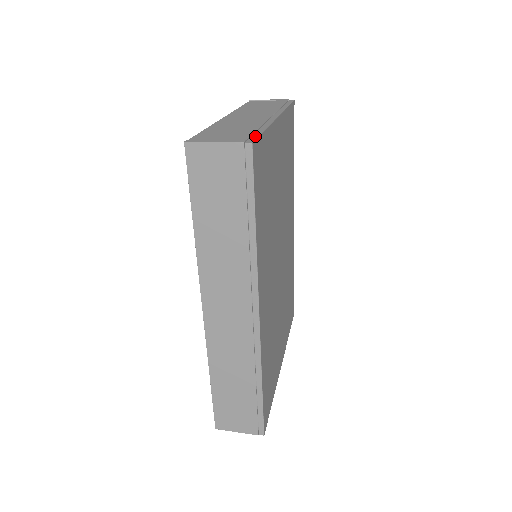
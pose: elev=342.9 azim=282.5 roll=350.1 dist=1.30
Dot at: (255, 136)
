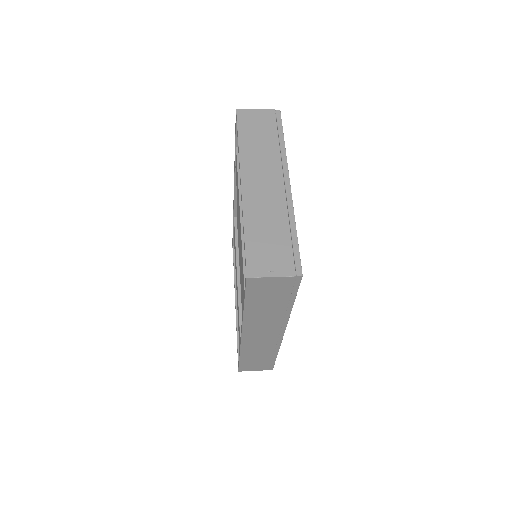
Dot at: (297, 256)
